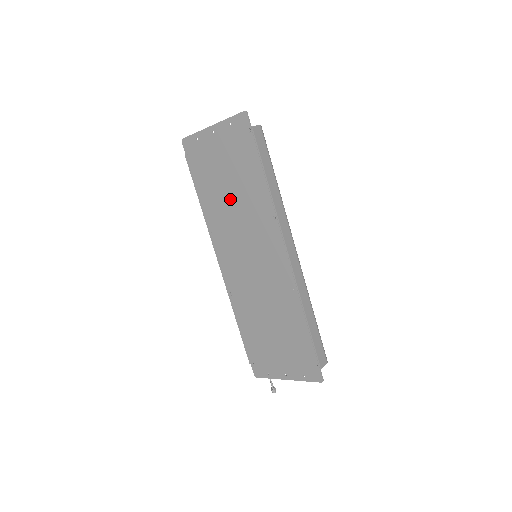
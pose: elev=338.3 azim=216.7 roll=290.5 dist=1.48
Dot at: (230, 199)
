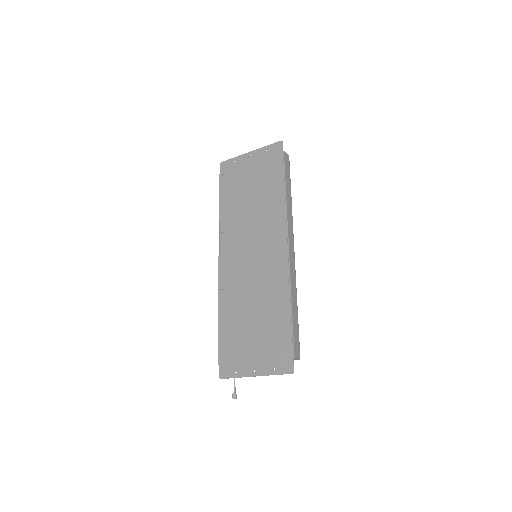
Dot at: (248, 205)
